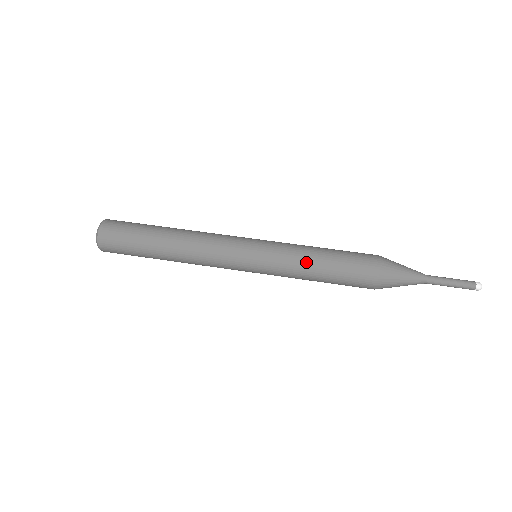
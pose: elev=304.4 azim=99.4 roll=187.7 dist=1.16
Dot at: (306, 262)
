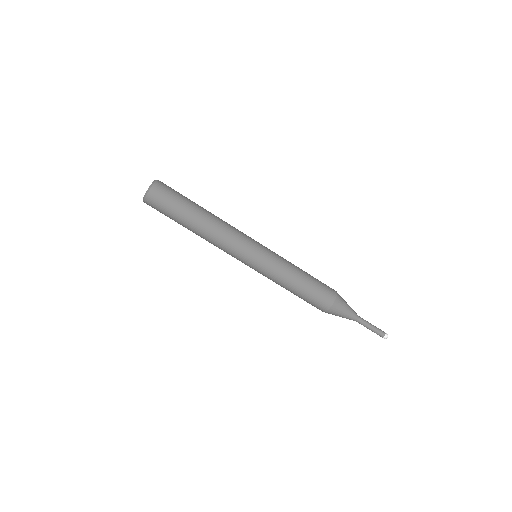
Dot at: occluded
